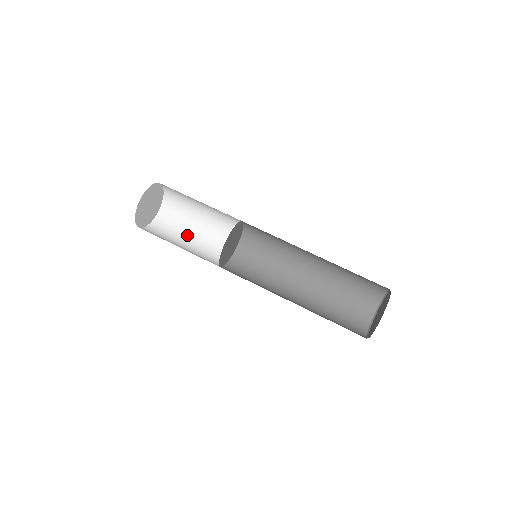
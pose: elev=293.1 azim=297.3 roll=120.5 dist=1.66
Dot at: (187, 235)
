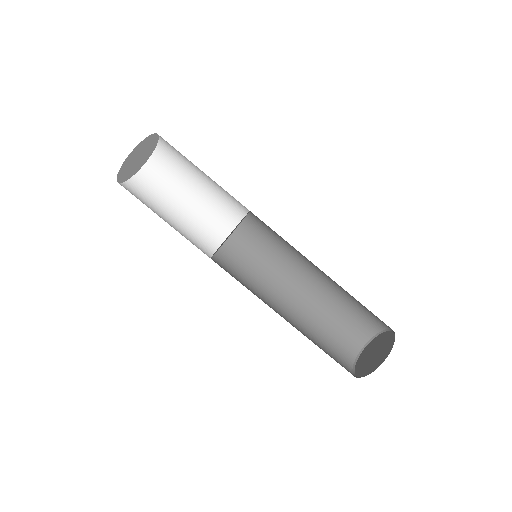
Dot at: (174, 204)
